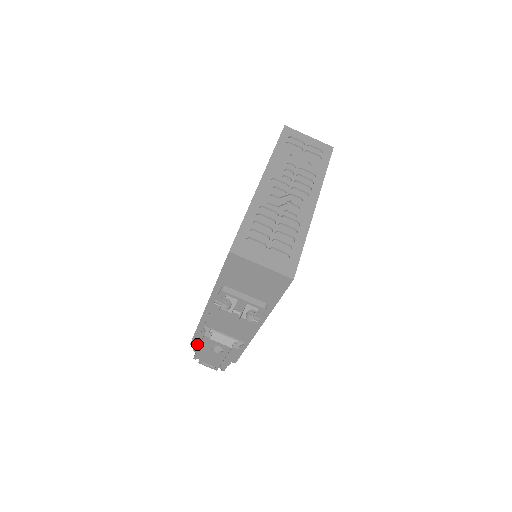
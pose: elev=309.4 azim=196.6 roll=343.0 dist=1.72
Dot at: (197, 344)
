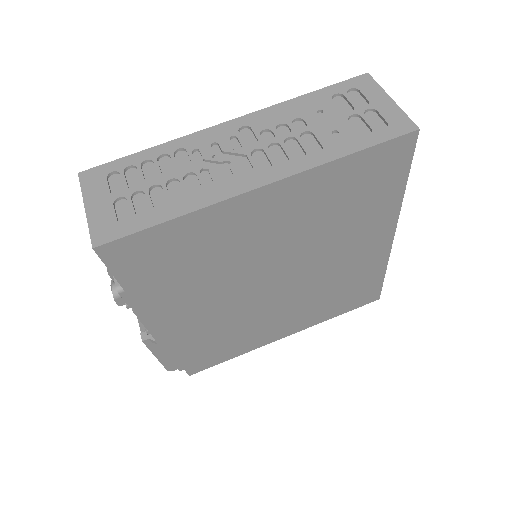
Dot at: occluded
